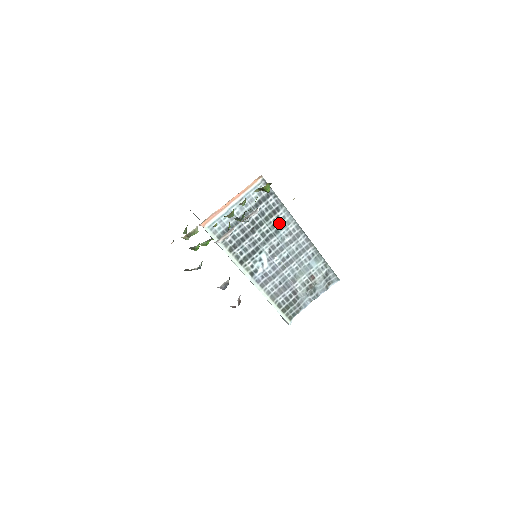
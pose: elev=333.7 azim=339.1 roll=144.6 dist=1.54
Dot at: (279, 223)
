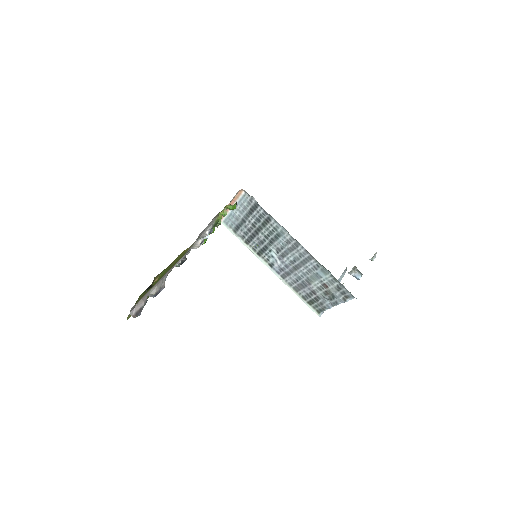
Dot at: (275, 231)
